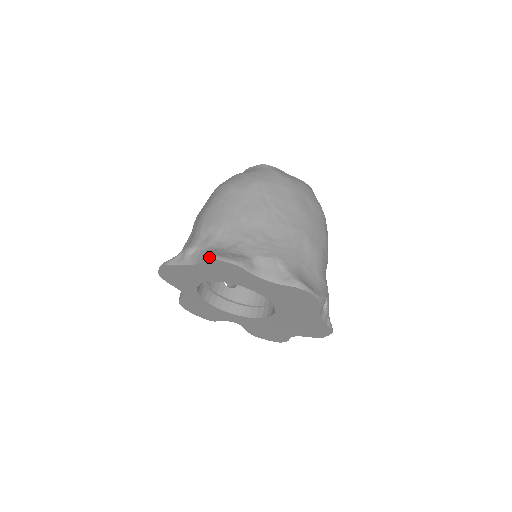
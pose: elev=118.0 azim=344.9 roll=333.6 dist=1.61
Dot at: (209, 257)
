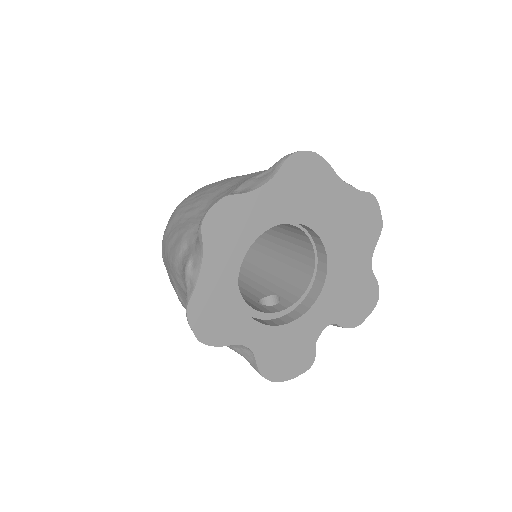
Dot at: (199, 226)
